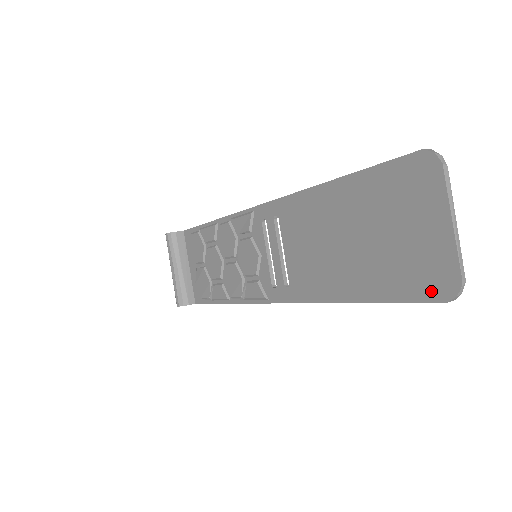
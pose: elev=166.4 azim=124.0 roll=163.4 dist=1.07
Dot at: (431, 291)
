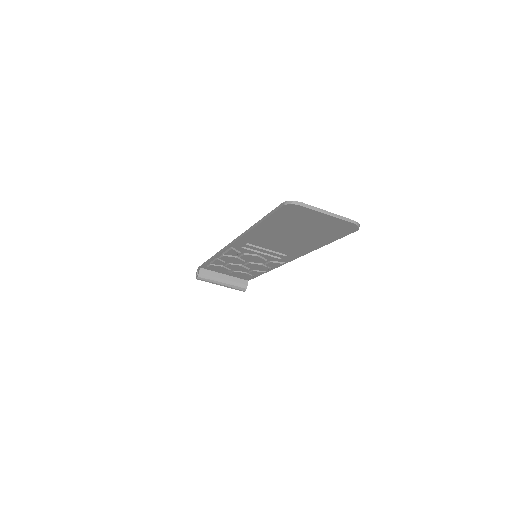
Dot at: (348, 231)
